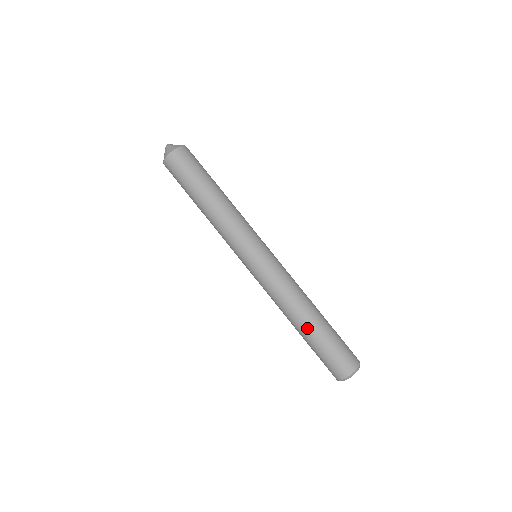
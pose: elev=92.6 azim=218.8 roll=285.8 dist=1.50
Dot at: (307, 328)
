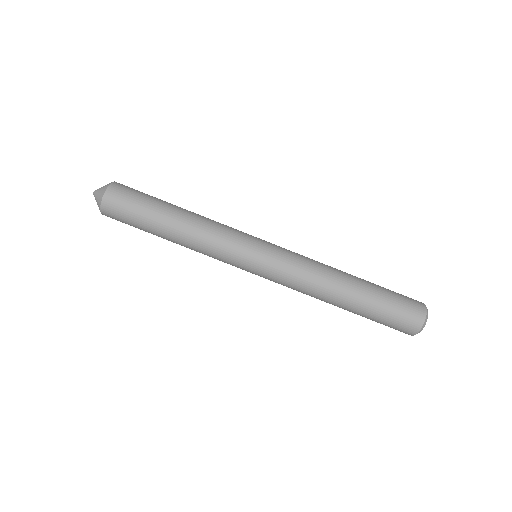
Dot at: (358, 286)
